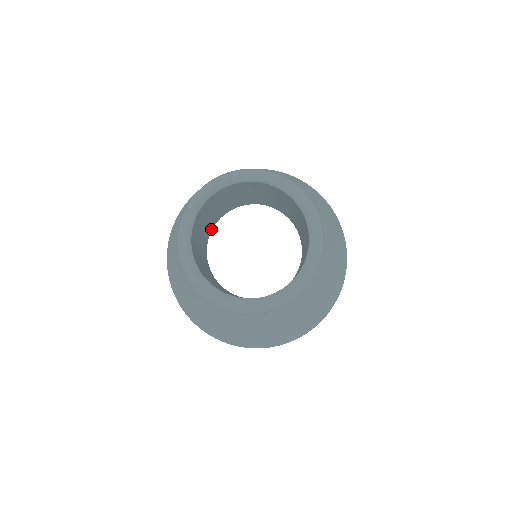
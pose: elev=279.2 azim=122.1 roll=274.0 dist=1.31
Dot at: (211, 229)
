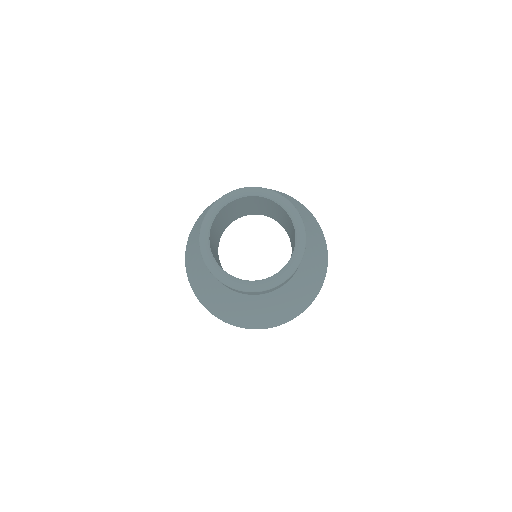
Dot at: (218, 255)
